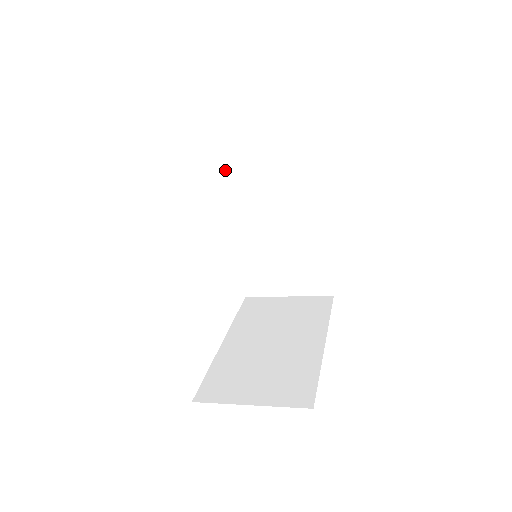
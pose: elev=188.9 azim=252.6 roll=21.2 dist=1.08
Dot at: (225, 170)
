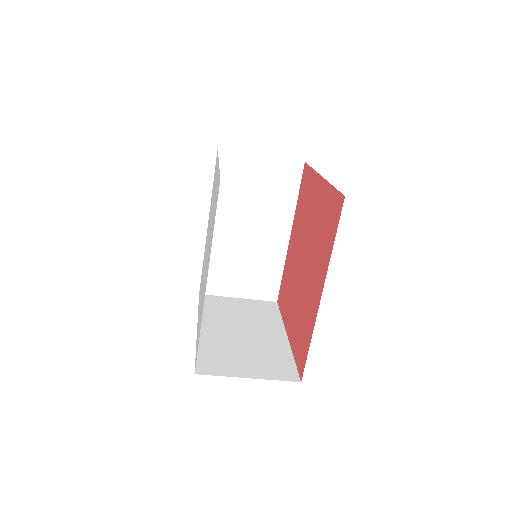
Dot at: (220, 179)
